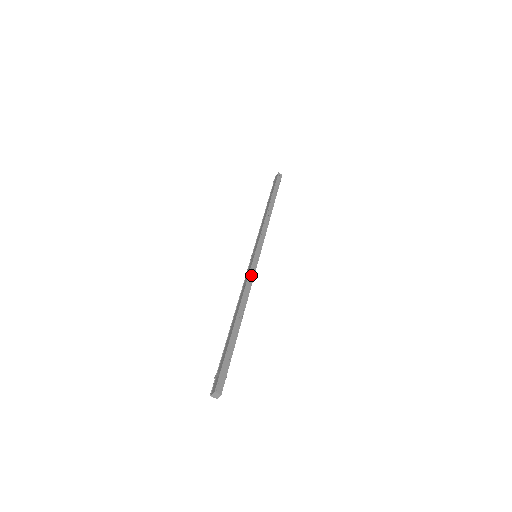
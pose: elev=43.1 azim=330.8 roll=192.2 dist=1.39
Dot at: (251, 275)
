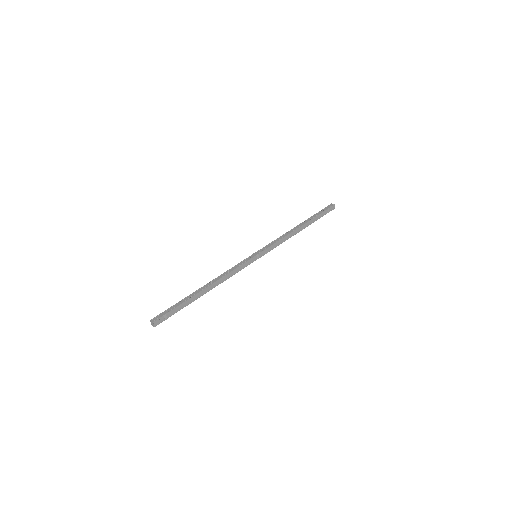
Dot at: (237, 265)
